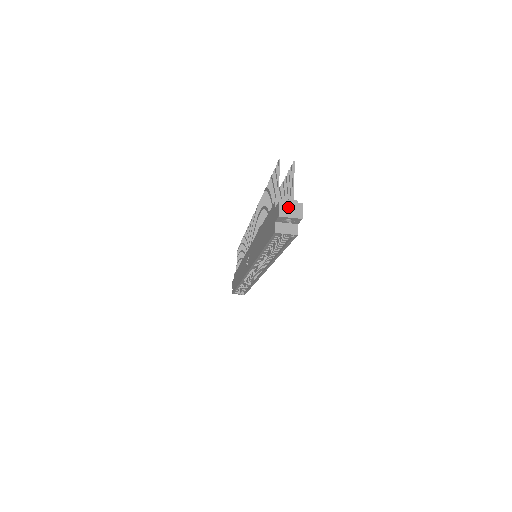
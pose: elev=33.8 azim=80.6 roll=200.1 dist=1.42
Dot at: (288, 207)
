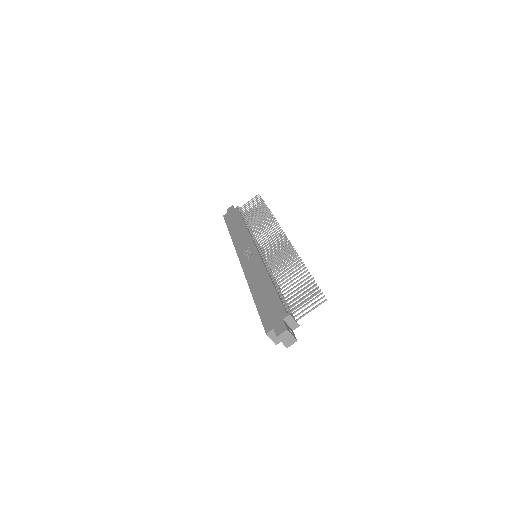
Dot at: (288, 336)
